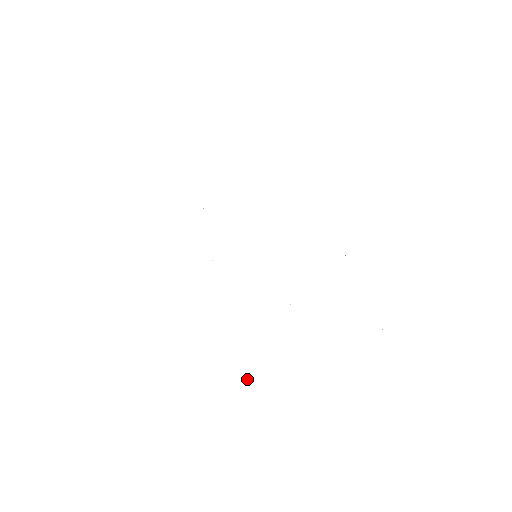
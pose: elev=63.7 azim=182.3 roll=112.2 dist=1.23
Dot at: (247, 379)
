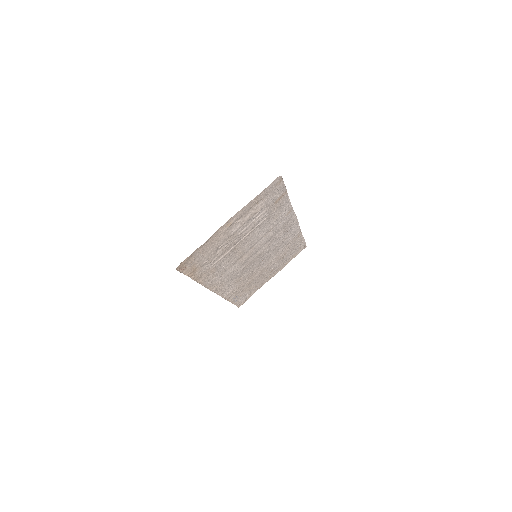
Dot at: (178, 266)
